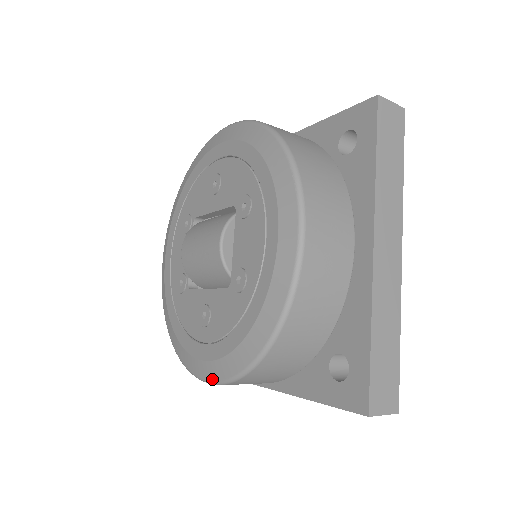
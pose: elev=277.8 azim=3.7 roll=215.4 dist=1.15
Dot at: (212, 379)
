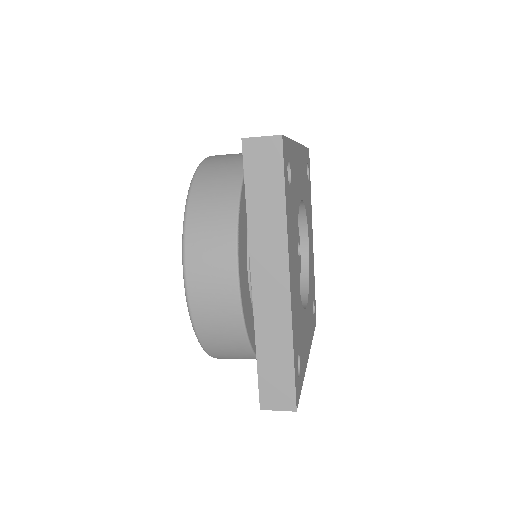
Dot at: occluded
